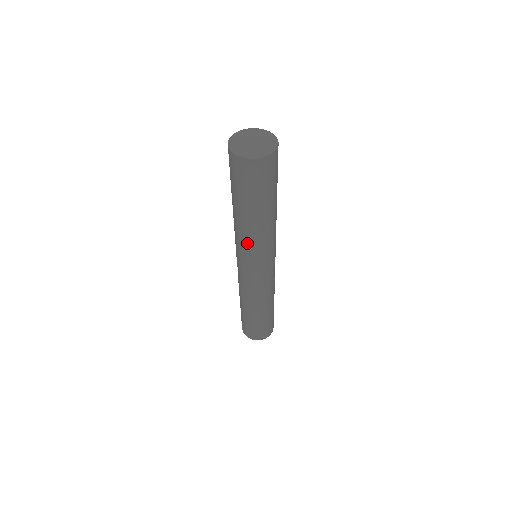
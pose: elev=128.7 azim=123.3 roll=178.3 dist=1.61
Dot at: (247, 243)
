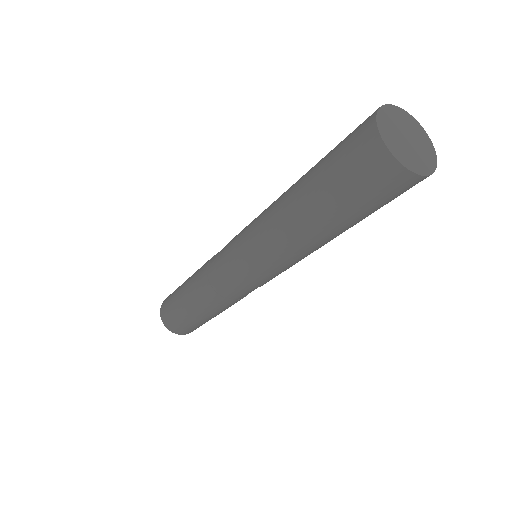
Dot at: (287, 257)
